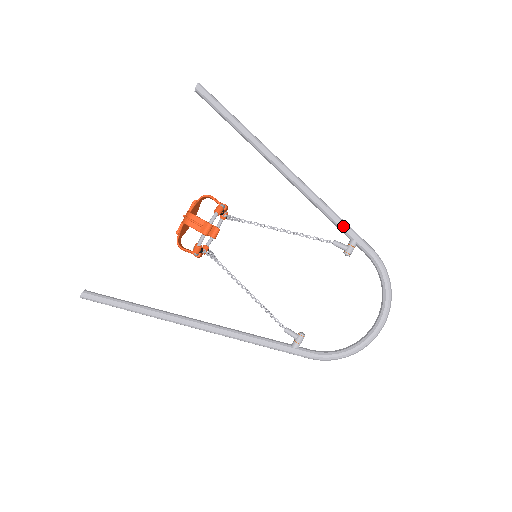
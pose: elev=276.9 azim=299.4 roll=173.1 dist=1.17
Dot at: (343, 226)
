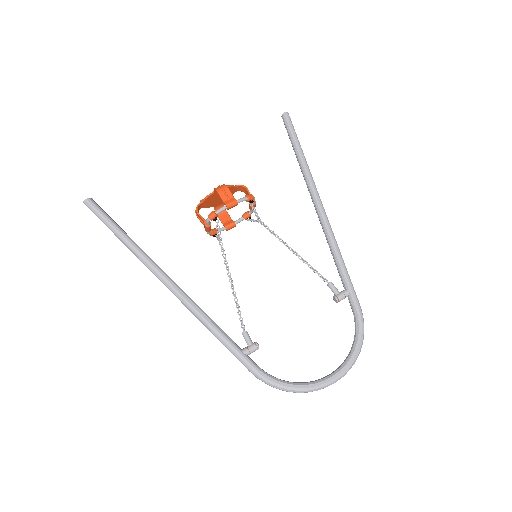
Dot at: (345, 273)
